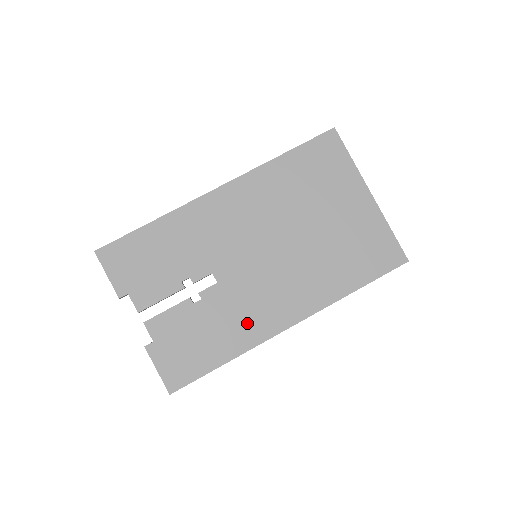
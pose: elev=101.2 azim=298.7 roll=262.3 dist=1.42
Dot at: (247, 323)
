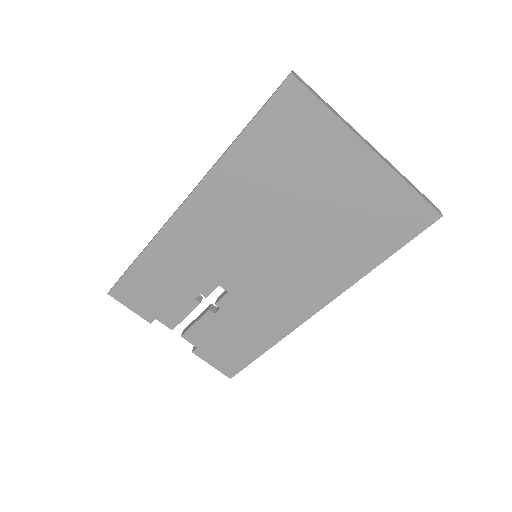
Dot at: (272, 318)
